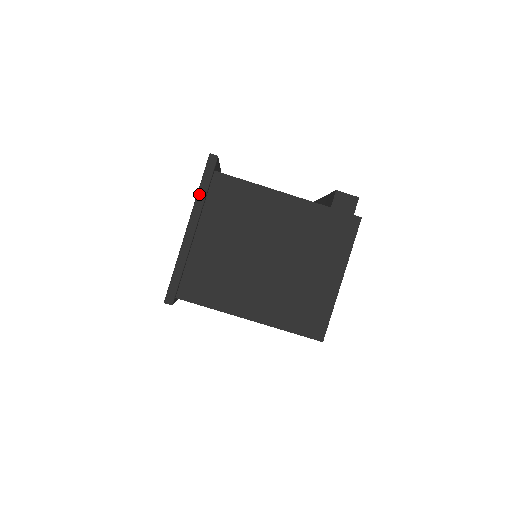
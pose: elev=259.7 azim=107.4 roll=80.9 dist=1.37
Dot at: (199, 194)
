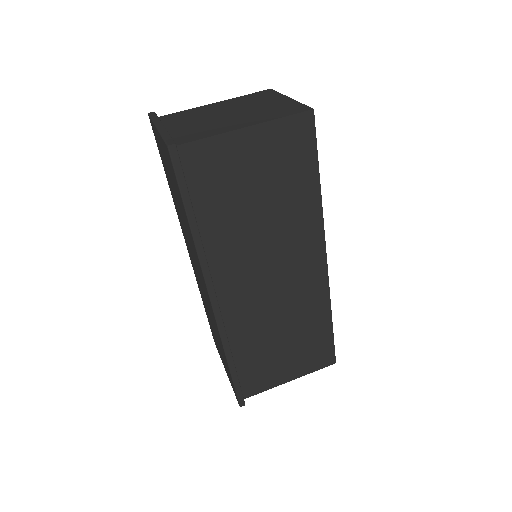
Dot at: (153, 120)
